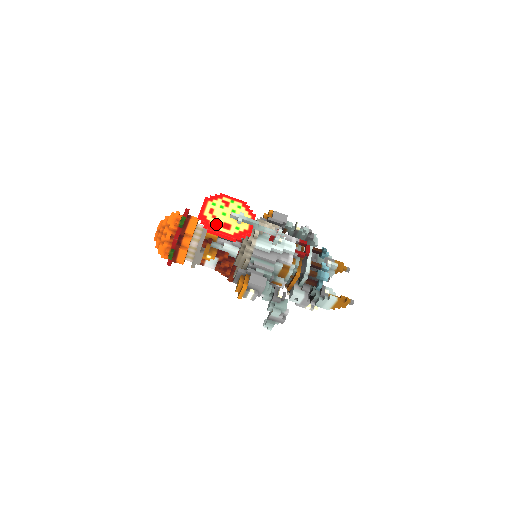
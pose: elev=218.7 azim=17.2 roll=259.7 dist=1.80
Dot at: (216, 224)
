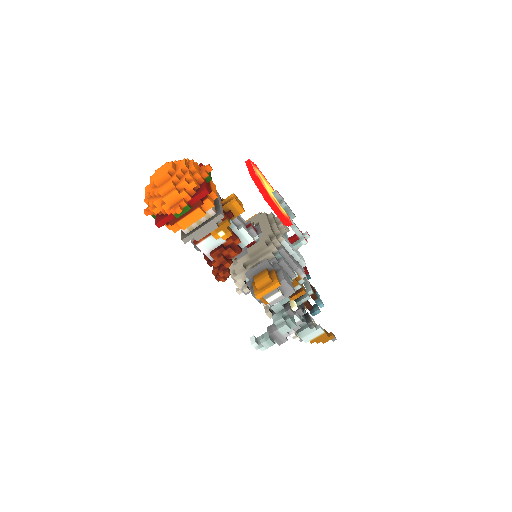
Dot at: (270, 194)
